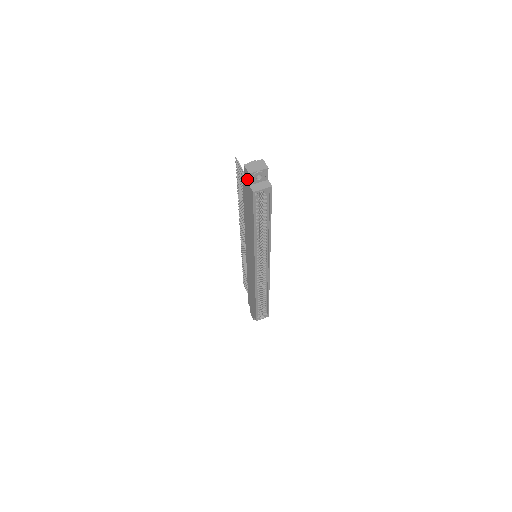
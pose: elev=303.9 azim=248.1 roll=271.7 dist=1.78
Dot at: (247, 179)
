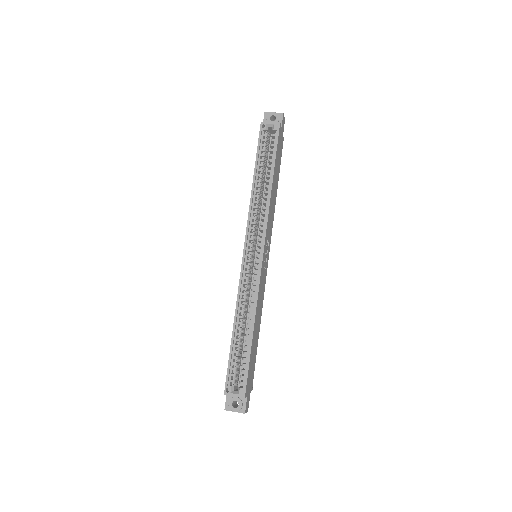
Dot at: occluded
